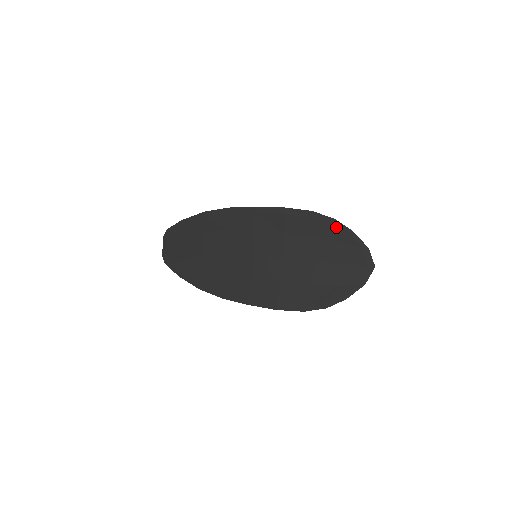
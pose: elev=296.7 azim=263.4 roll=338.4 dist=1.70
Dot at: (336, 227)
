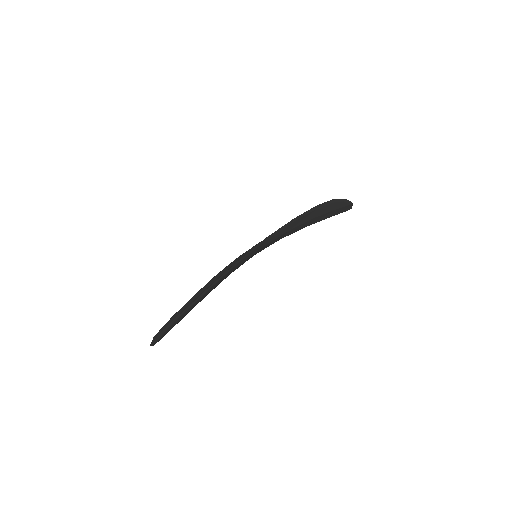
Dot at: occluded
